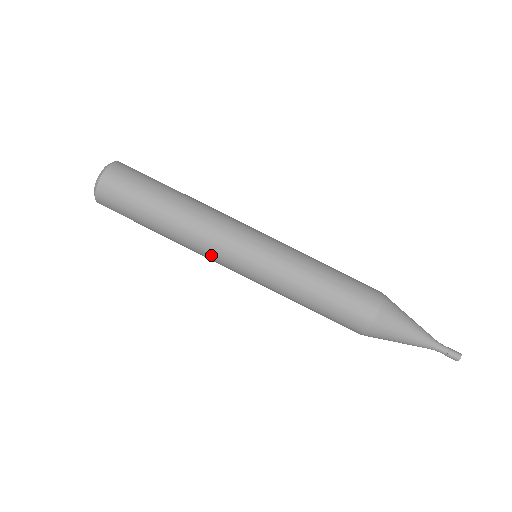
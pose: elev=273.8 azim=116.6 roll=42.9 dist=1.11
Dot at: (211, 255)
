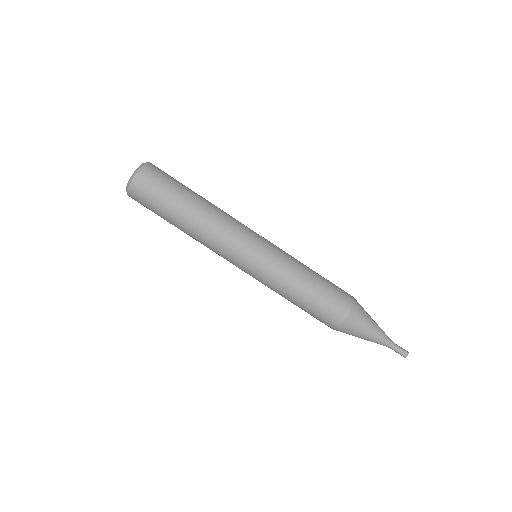
Dot at: occluded
